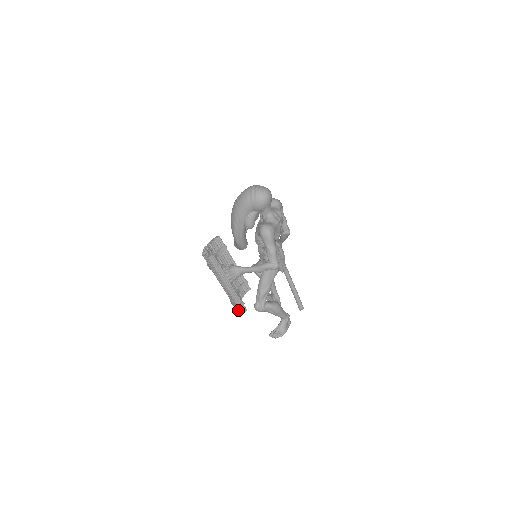
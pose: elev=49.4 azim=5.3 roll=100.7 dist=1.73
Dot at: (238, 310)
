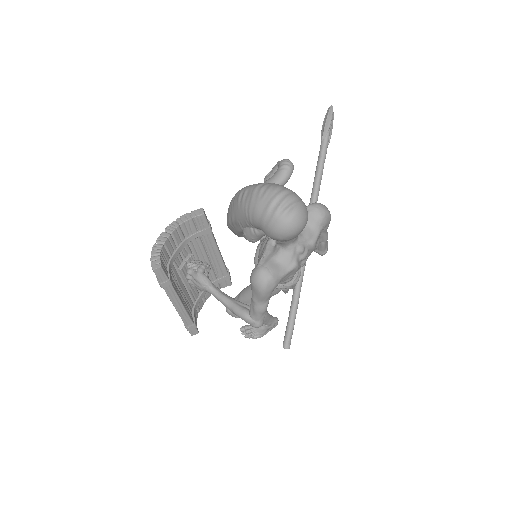
Dot at: occluded
